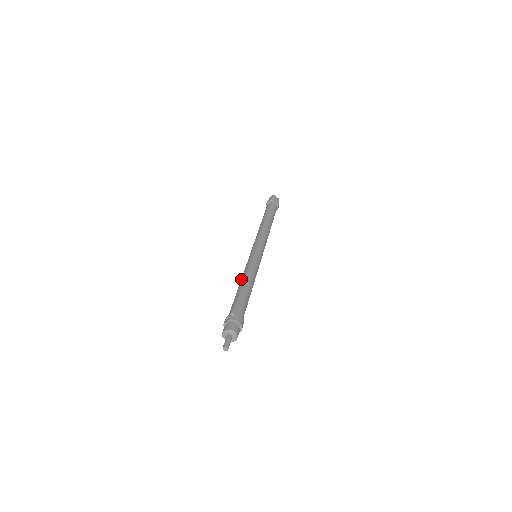
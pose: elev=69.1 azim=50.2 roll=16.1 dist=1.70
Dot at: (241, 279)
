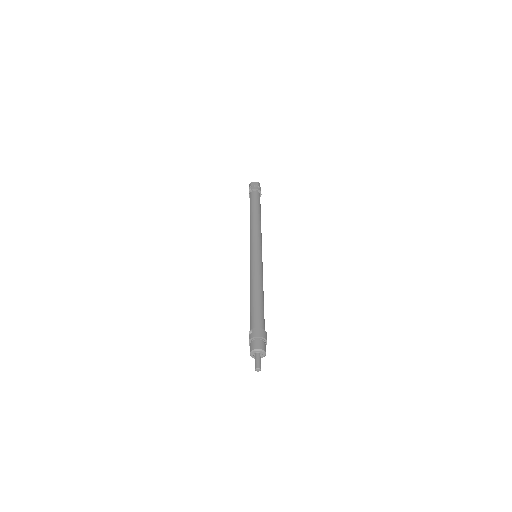
Dot at: occluded
